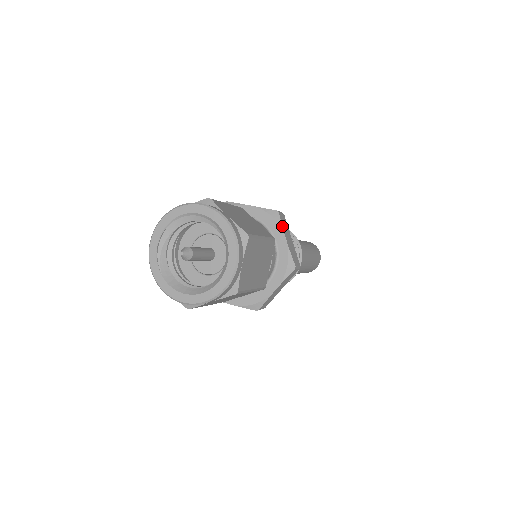
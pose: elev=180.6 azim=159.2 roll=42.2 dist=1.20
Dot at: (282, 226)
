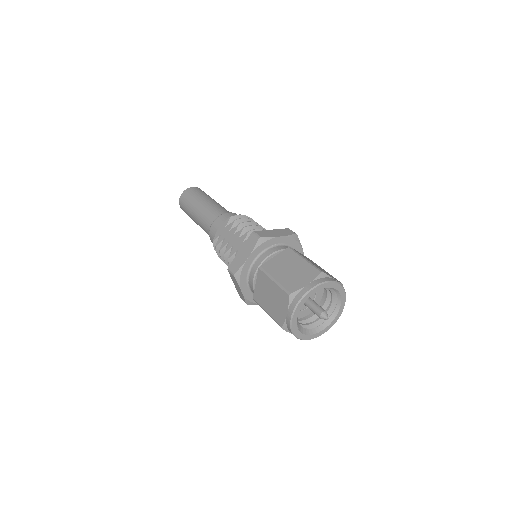
Dot at: occluded
